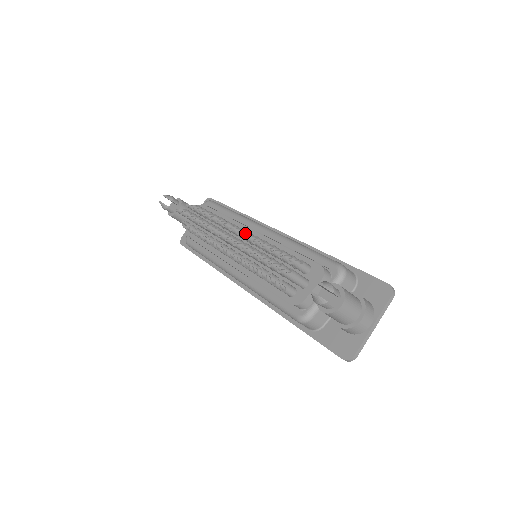
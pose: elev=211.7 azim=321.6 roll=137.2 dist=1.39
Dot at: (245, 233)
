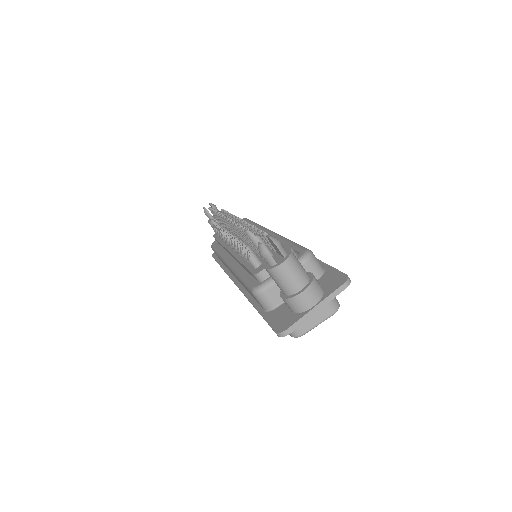
Dot at: occluded
